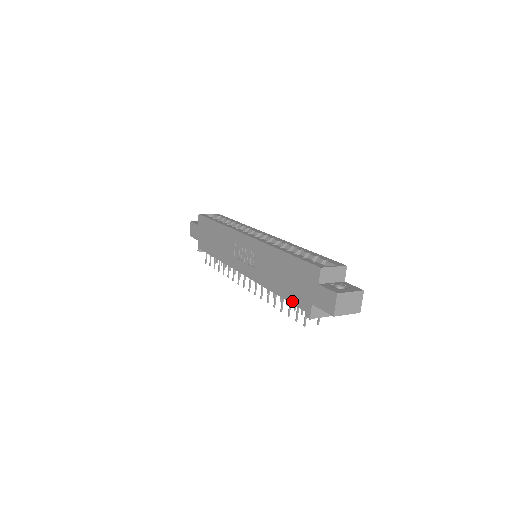
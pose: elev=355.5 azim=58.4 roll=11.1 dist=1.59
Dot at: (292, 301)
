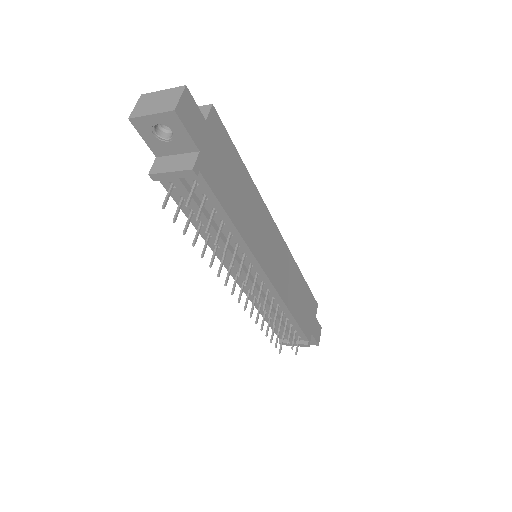
Dot at: (175, 197)
